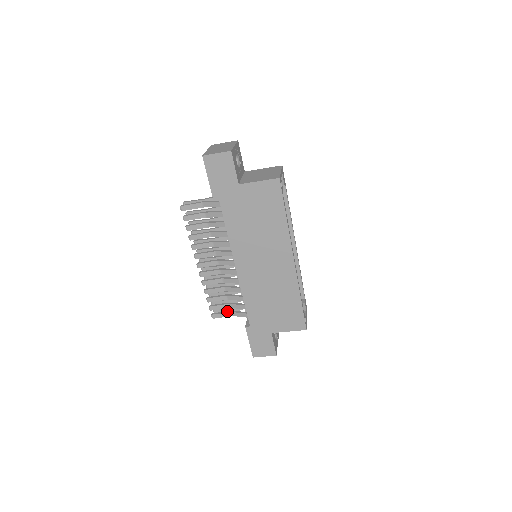
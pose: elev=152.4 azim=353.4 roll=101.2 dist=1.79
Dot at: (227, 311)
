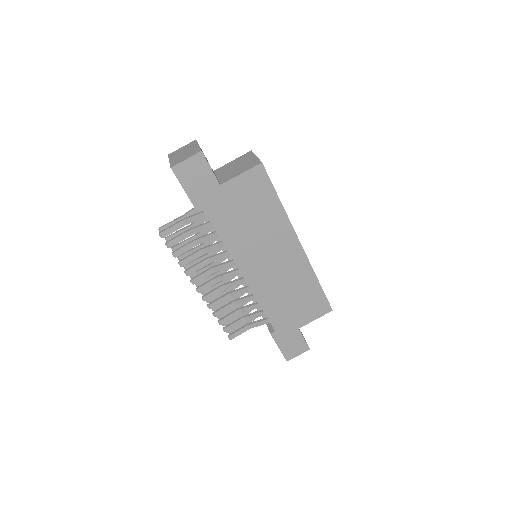
Dot at: (243, 326)
